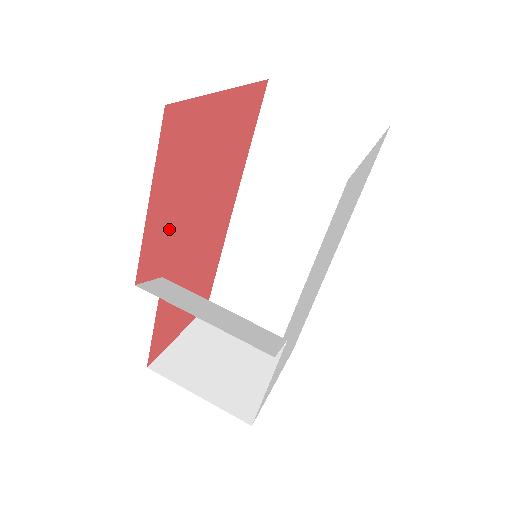
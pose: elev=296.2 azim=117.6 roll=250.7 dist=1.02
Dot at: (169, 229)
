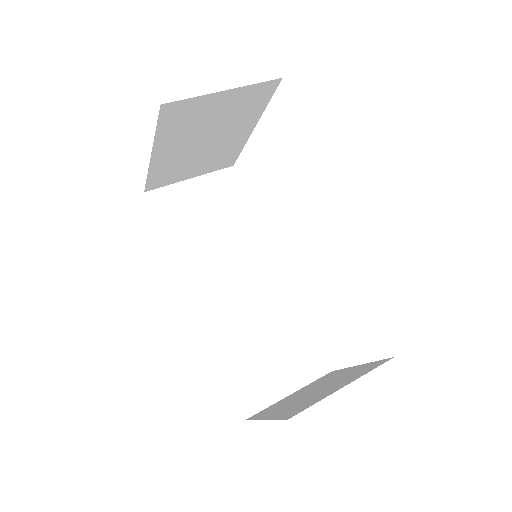
Dot at: occluded
